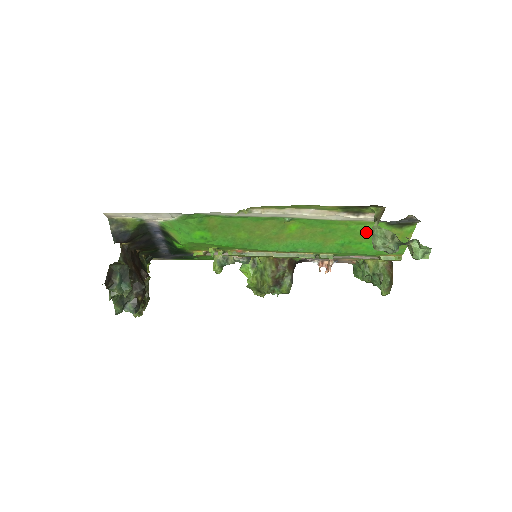
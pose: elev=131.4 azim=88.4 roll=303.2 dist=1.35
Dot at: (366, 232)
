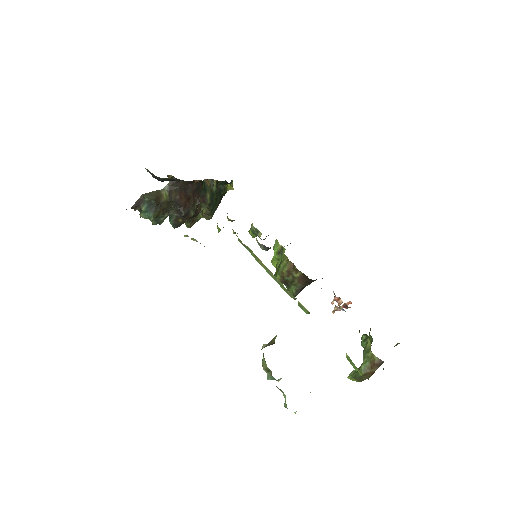
Dot at: occluded
